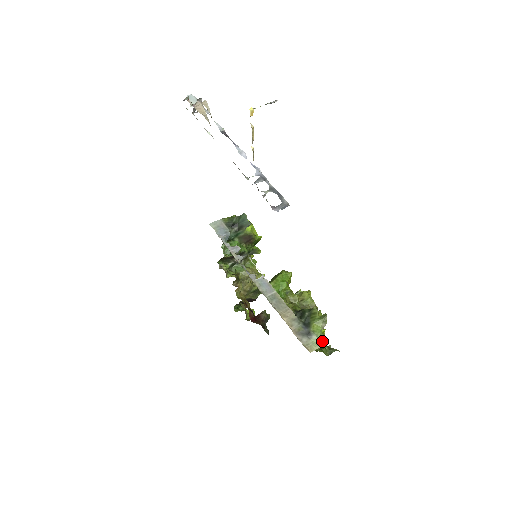
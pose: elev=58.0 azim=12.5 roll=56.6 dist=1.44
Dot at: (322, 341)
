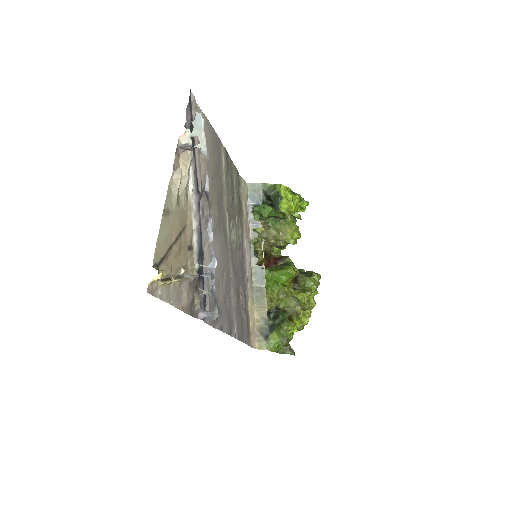
Dot at: (275, 347)
